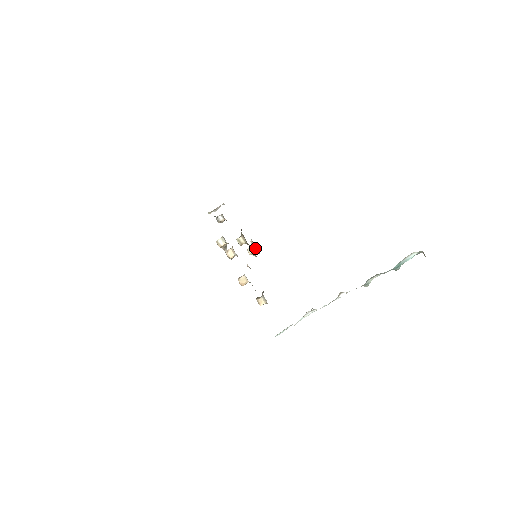
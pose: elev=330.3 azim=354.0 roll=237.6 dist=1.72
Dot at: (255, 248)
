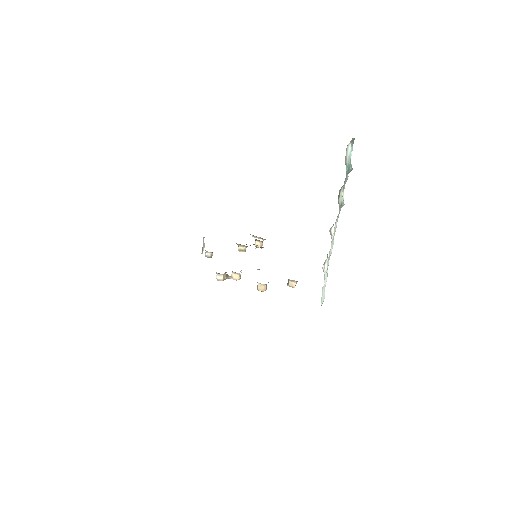
Dot at: (258, 240)
